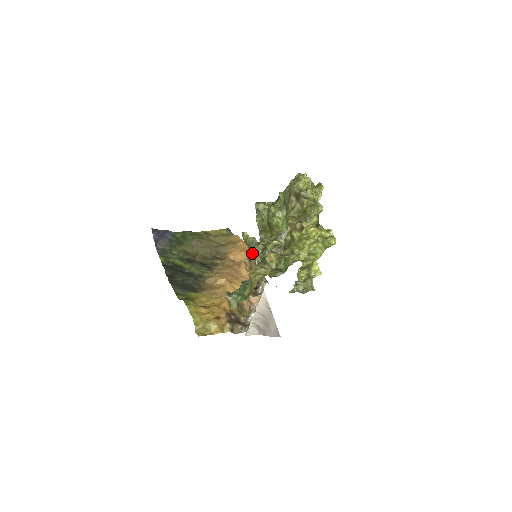
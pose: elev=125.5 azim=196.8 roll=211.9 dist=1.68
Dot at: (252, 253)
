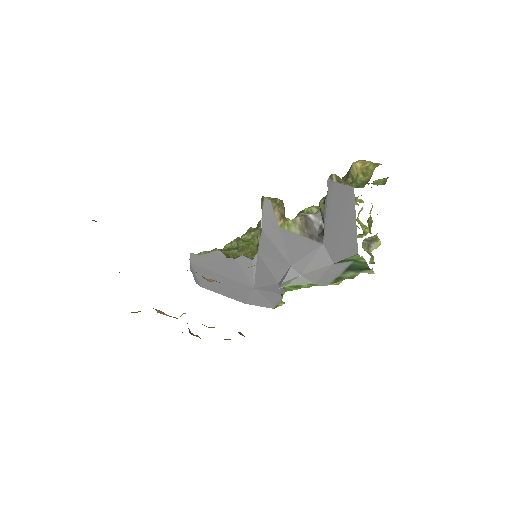
Dot at: occluded
